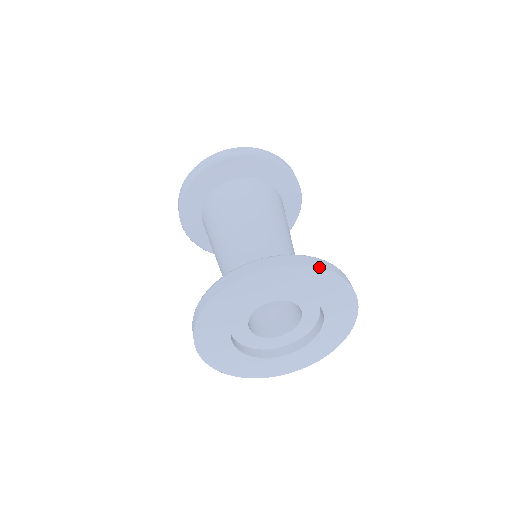
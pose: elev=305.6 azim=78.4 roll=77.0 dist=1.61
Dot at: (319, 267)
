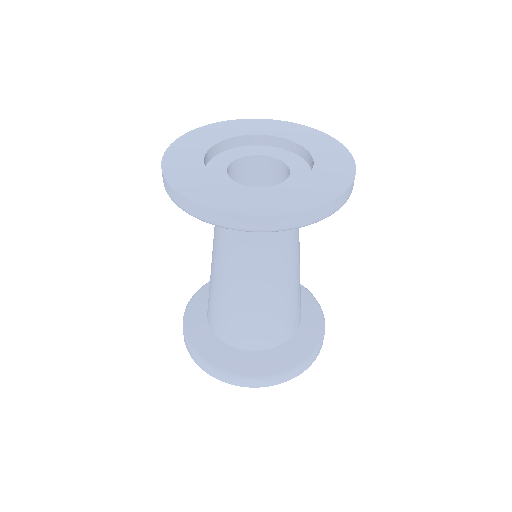
Dot at: (292, 123)
